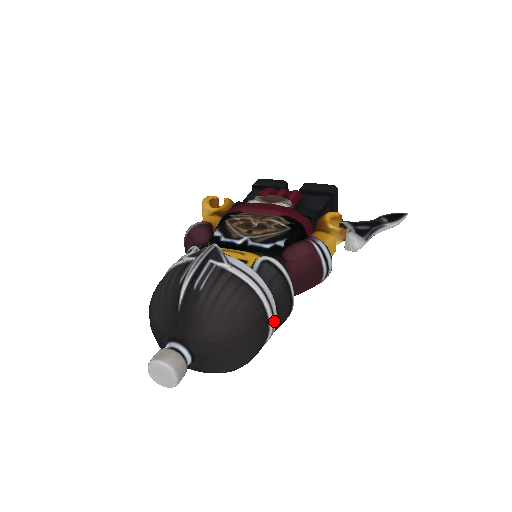
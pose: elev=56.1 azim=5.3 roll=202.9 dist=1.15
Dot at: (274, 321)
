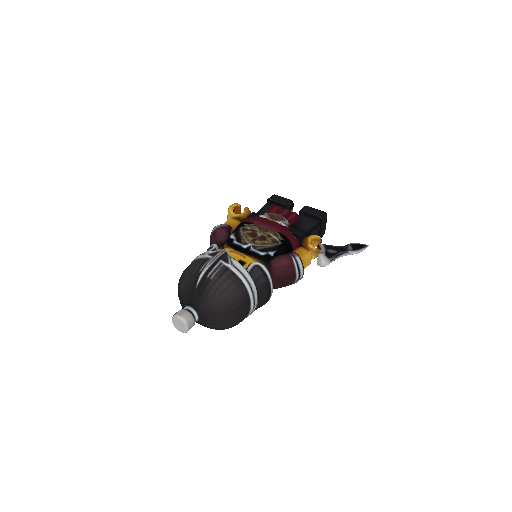
Dot at: (255, 304)
